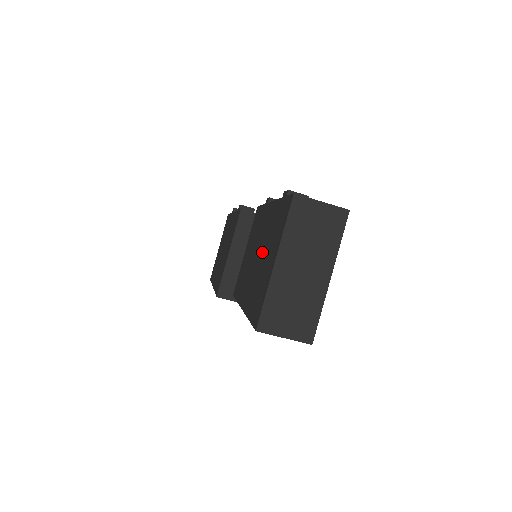
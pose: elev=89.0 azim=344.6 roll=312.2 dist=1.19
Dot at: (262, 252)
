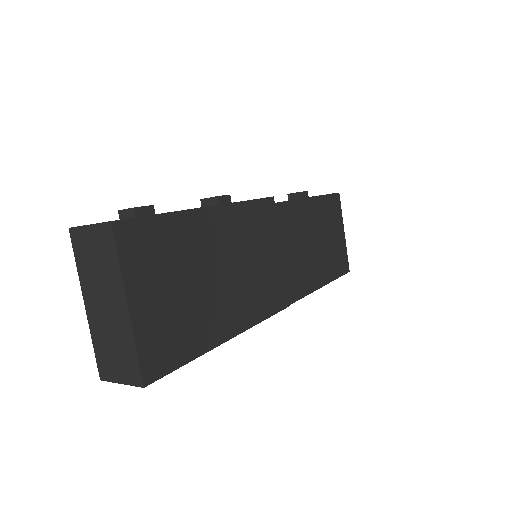
Dot at: occluded
